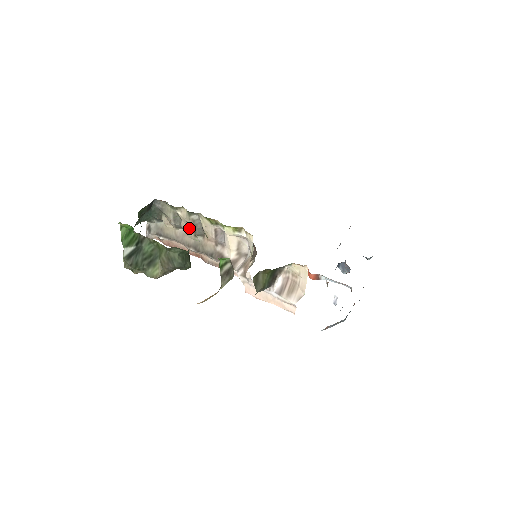
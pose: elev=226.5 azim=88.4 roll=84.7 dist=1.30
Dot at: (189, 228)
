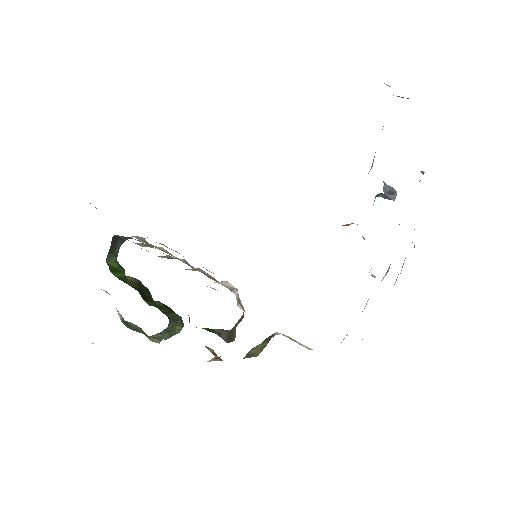
Dot at: occluded
